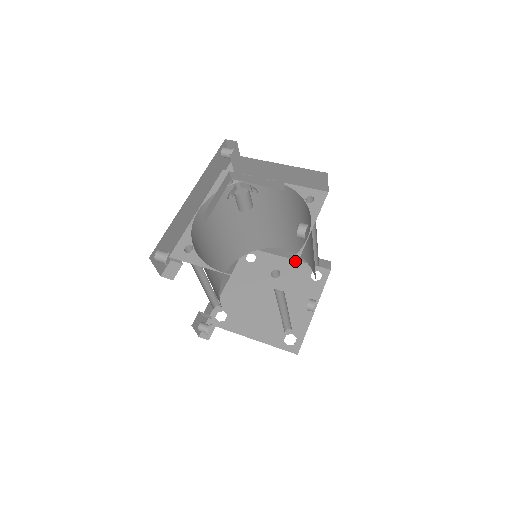
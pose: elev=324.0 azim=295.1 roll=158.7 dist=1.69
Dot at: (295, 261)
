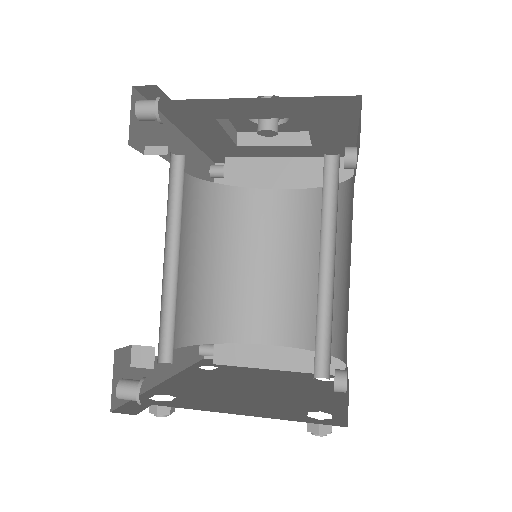
Dot at: occluded
